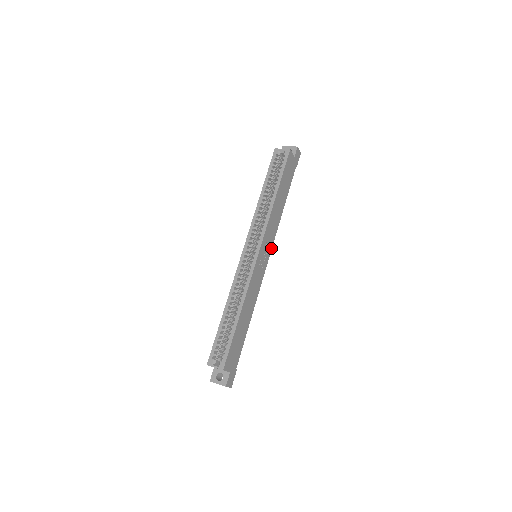
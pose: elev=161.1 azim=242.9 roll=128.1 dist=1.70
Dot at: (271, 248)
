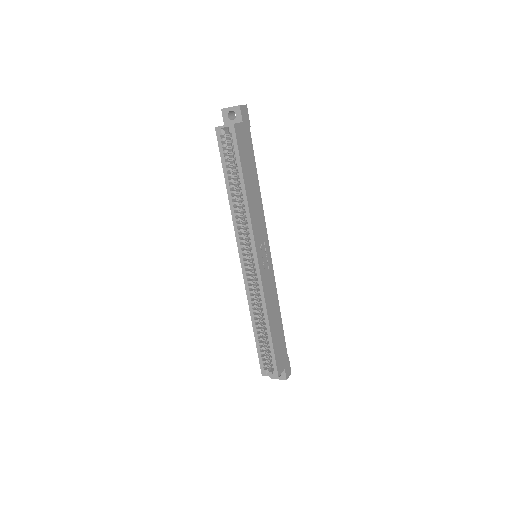
Dot at: (267, 238)
